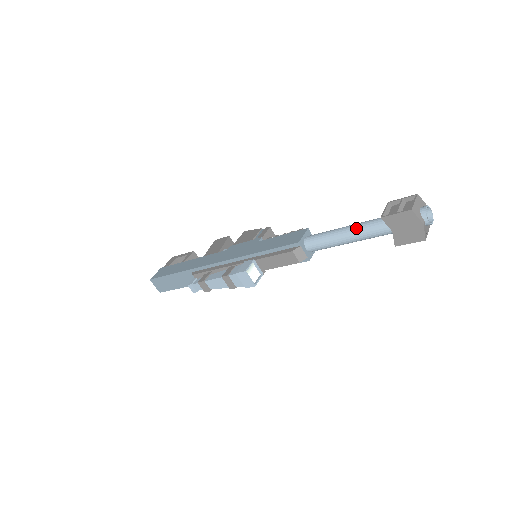
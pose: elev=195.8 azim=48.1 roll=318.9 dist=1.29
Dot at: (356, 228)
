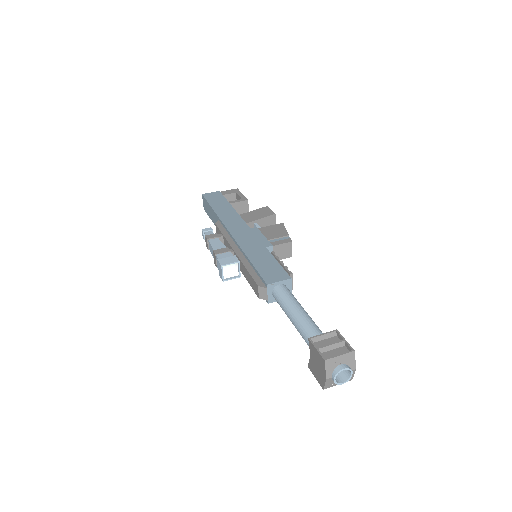
Dot at: (301, 321)
